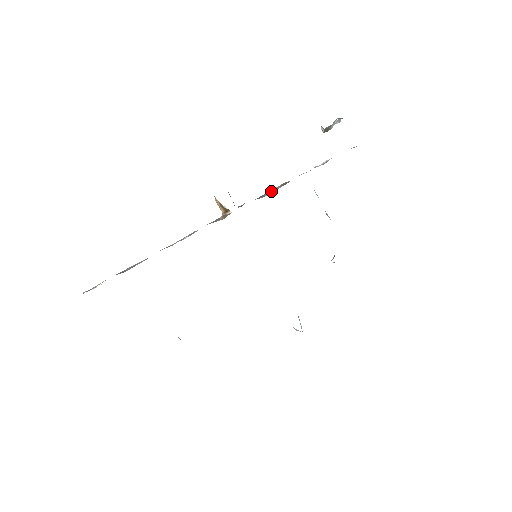
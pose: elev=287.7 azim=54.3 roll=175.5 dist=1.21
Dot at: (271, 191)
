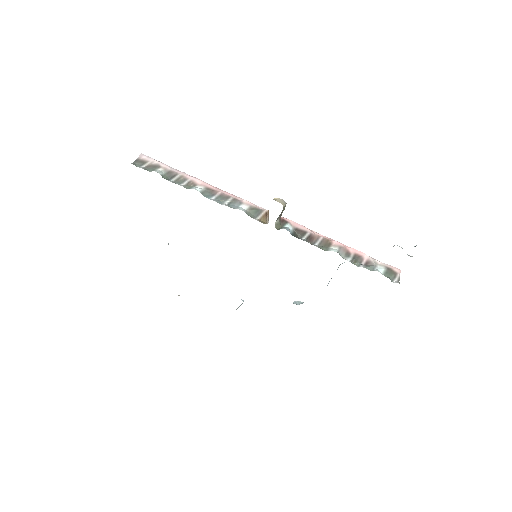
Dot at: (310, 238)
